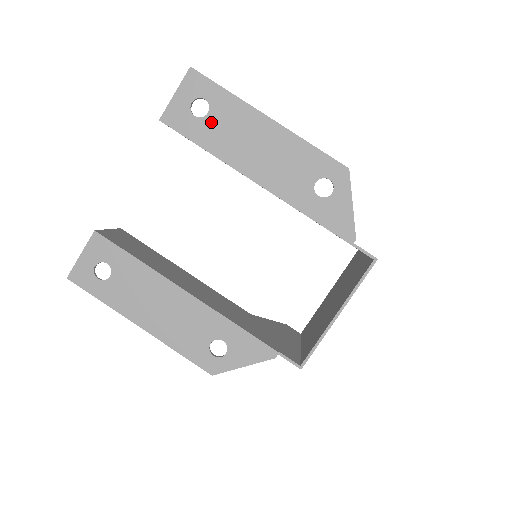
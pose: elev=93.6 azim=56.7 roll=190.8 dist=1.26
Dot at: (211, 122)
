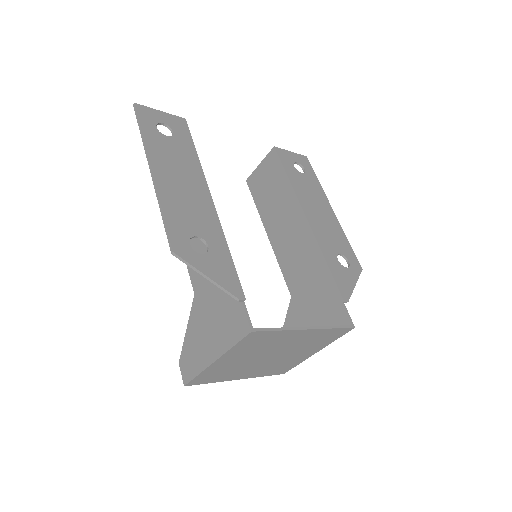
Dot at: (301, 177)
